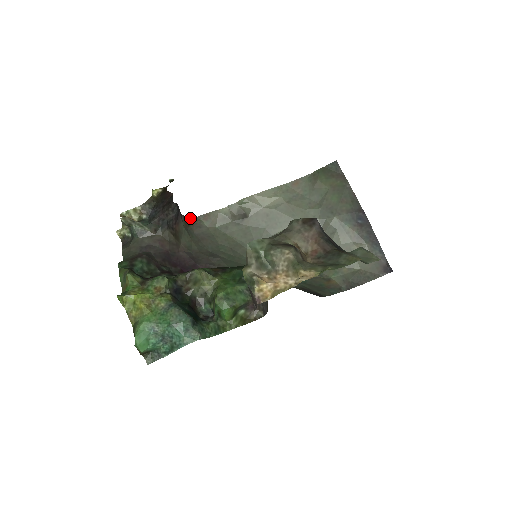
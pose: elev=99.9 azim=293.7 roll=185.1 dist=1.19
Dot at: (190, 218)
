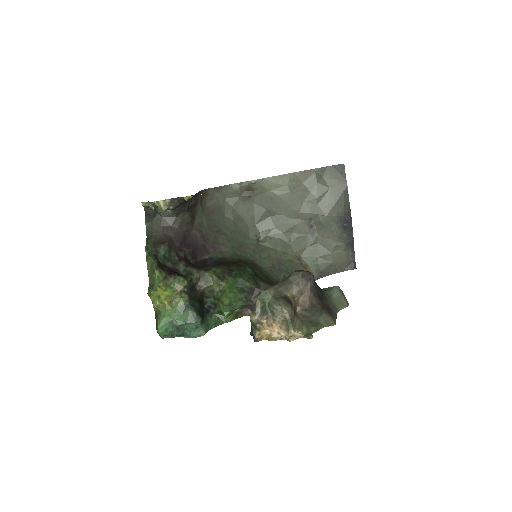
Dot at: (205, 190)
